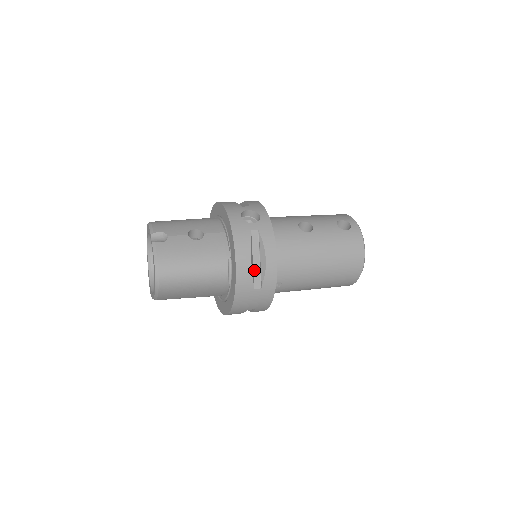
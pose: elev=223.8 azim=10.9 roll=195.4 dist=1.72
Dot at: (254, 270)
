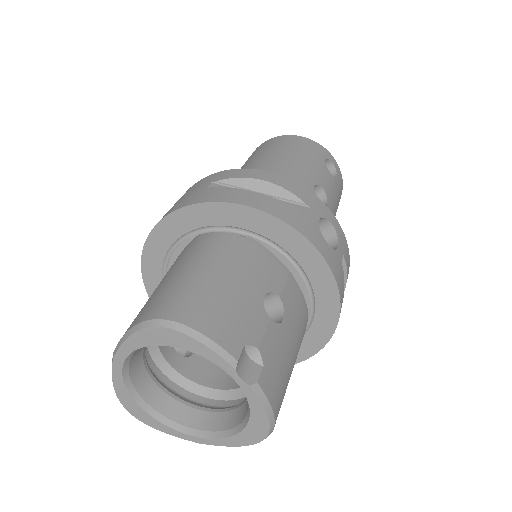
Dot at: occluded
